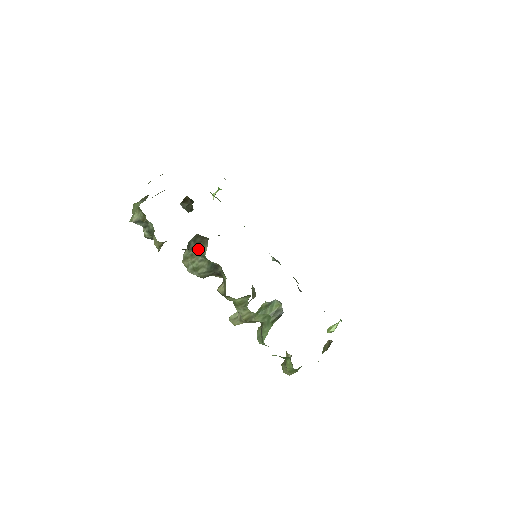
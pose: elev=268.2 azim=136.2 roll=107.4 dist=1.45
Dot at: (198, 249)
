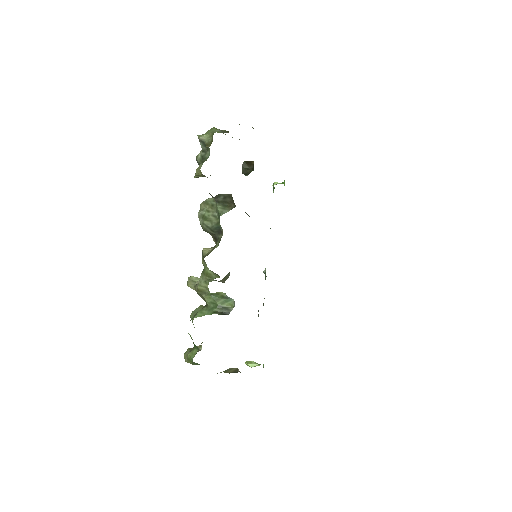
Dot at: (221, 206)
